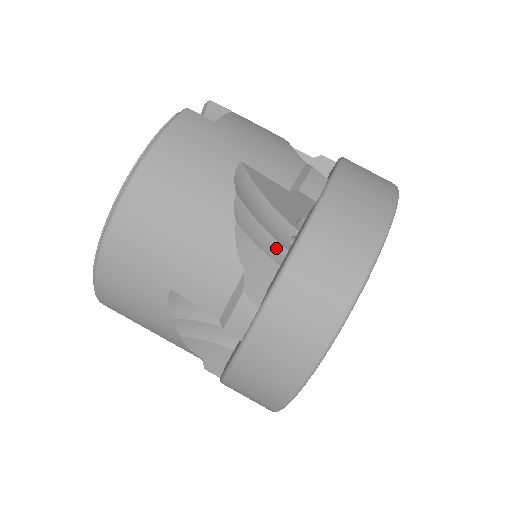
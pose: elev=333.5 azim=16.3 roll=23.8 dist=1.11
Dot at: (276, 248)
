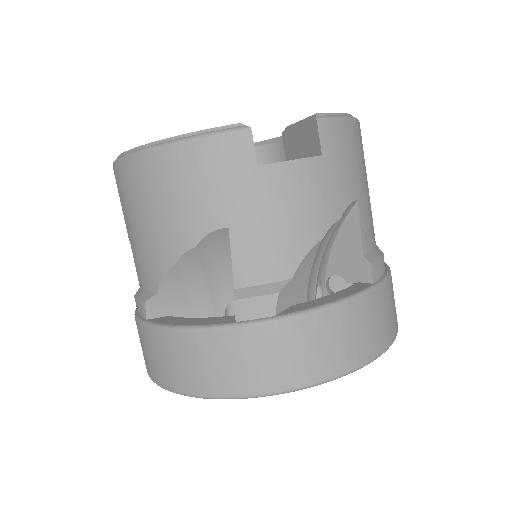
Dot at: (204, 300)
